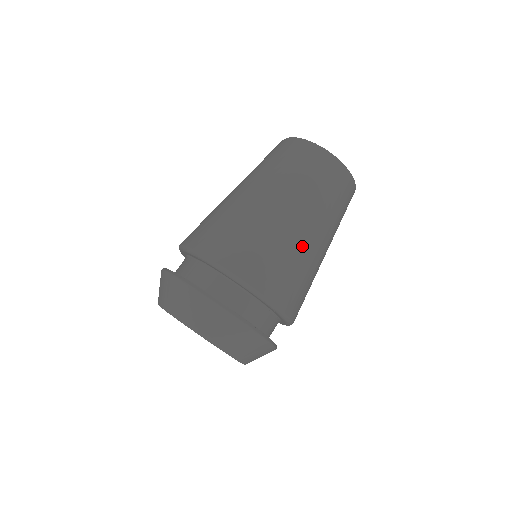
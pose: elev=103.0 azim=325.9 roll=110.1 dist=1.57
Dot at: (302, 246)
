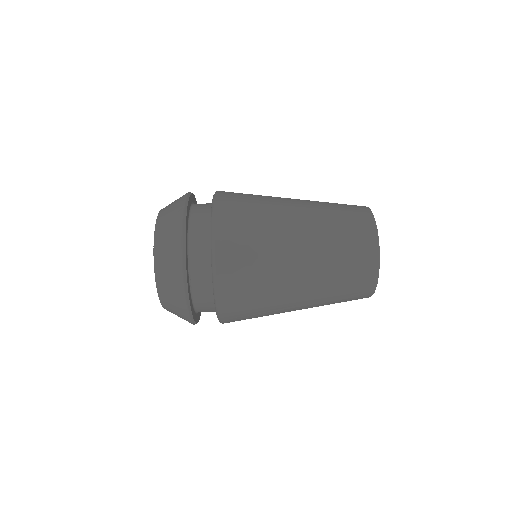
Dot at: (280, 253)
